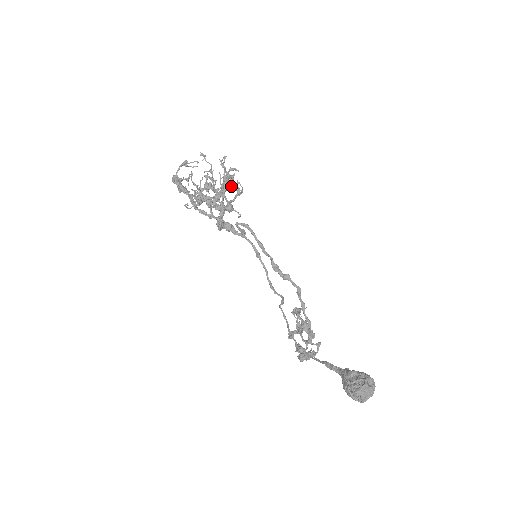
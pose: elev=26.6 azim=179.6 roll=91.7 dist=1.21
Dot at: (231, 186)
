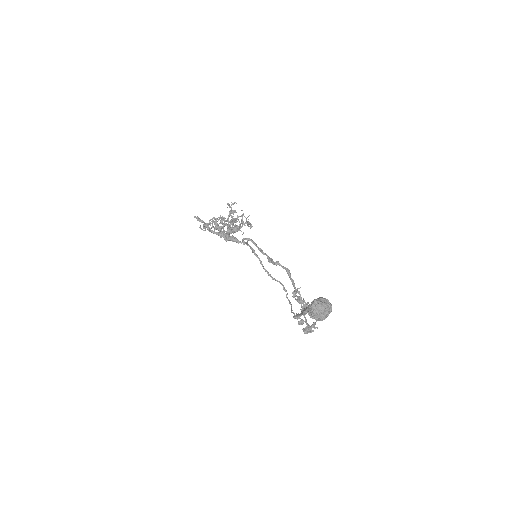
Dot at: occluded
